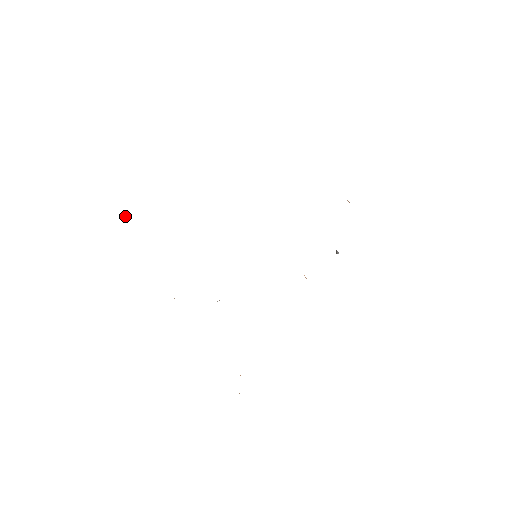
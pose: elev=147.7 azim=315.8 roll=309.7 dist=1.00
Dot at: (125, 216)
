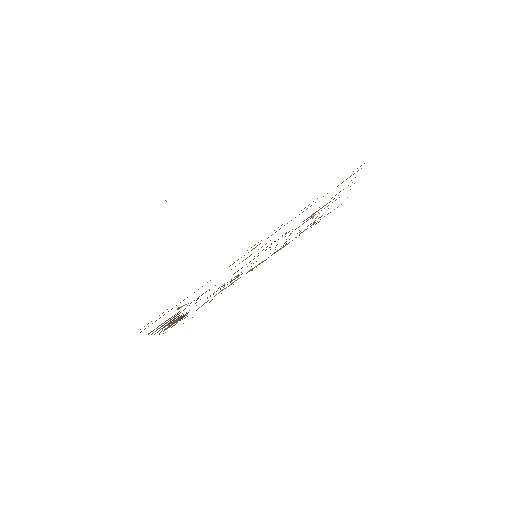
Dot at: (166, 201)
